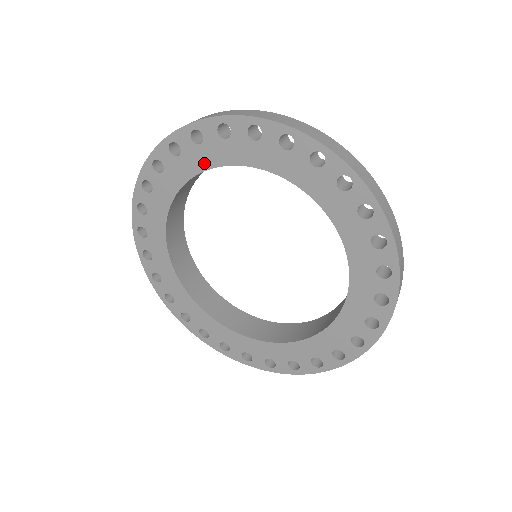
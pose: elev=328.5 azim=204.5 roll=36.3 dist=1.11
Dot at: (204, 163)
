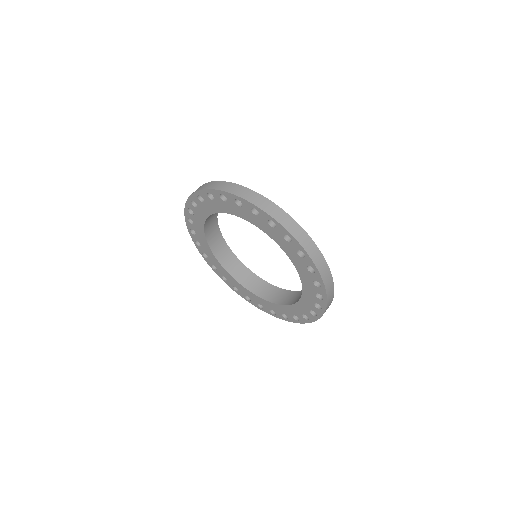
Dot at: (265, 230)
